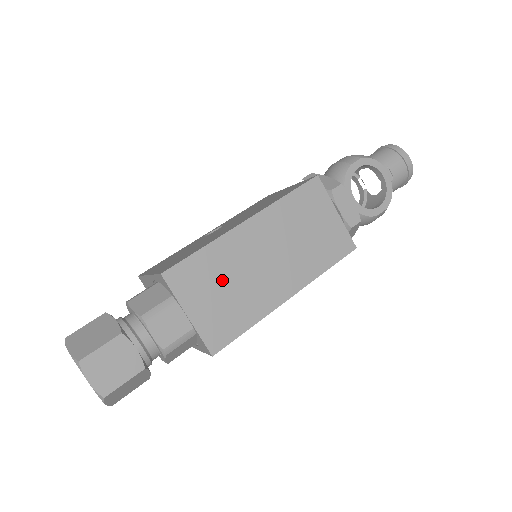
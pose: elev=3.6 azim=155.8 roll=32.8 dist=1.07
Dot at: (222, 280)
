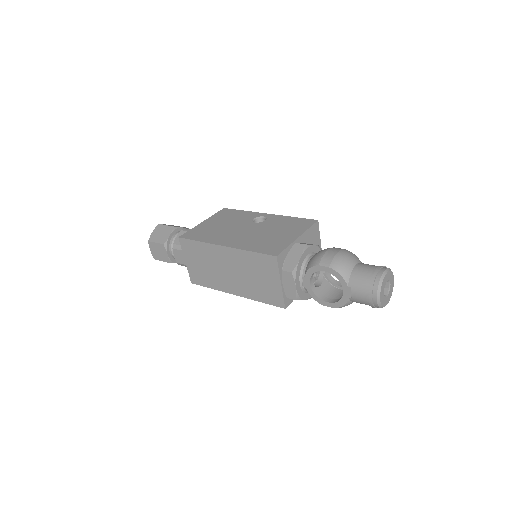
Dot at: (204, 261)
